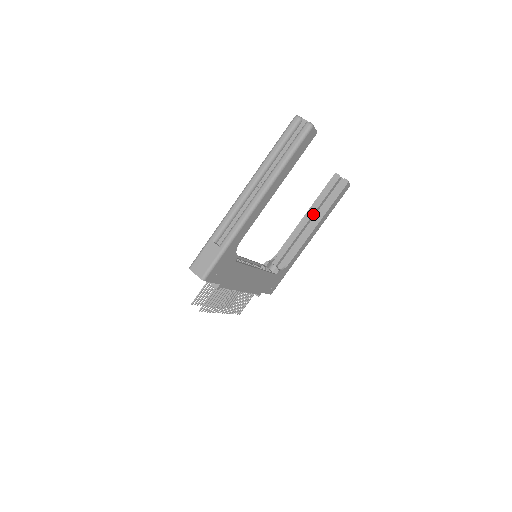
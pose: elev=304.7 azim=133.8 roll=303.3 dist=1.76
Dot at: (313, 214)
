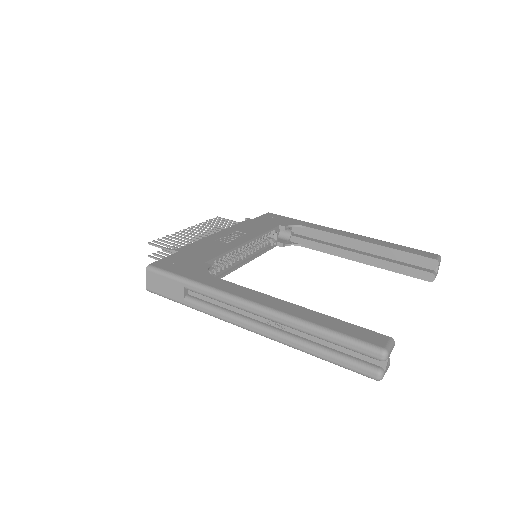
Dot at: (371, 251)
